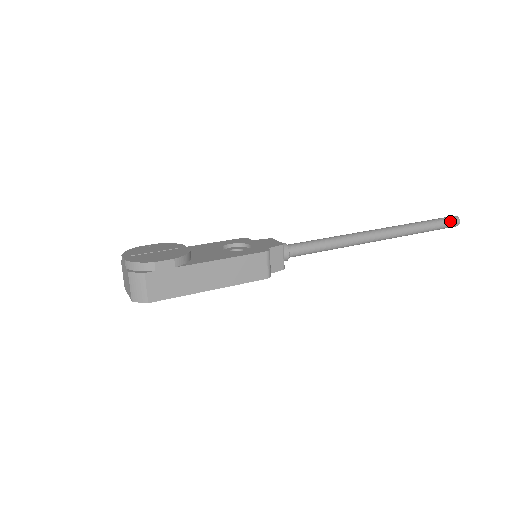
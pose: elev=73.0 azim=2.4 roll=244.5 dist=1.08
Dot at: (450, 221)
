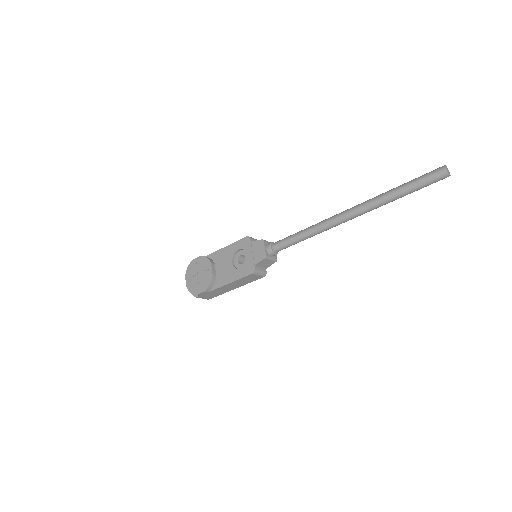
Dot at: (434, 180)
